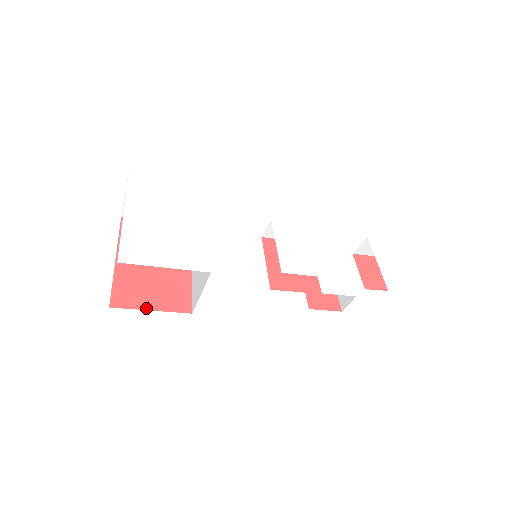
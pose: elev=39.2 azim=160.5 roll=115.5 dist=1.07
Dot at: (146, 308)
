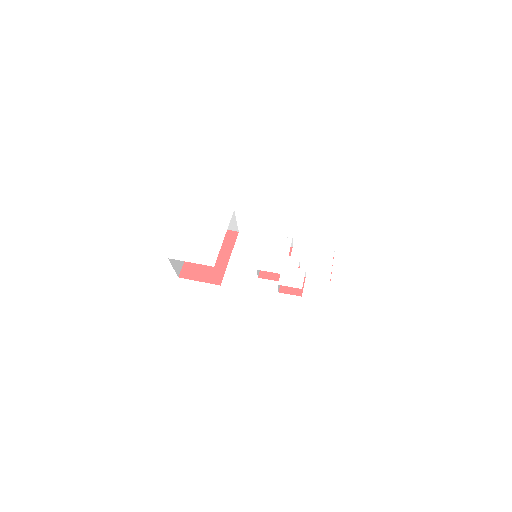
Dot at: (196, 280)
